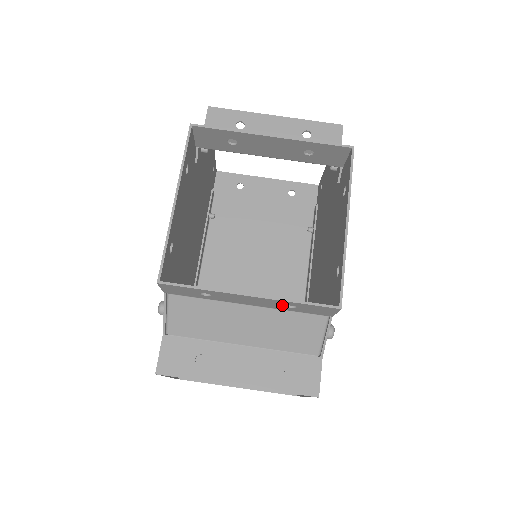
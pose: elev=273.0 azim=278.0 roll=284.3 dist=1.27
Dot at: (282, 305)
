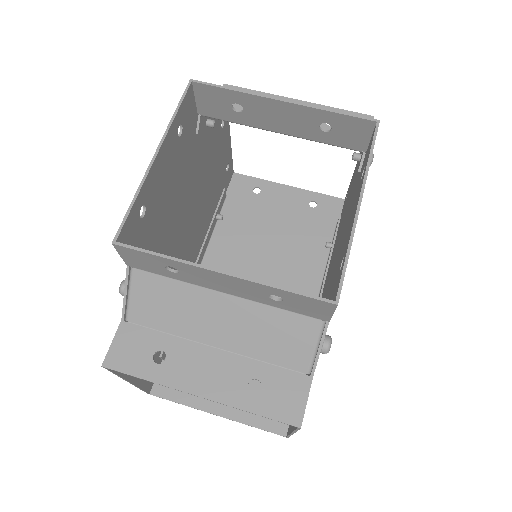
Dot at: (264, 294)
